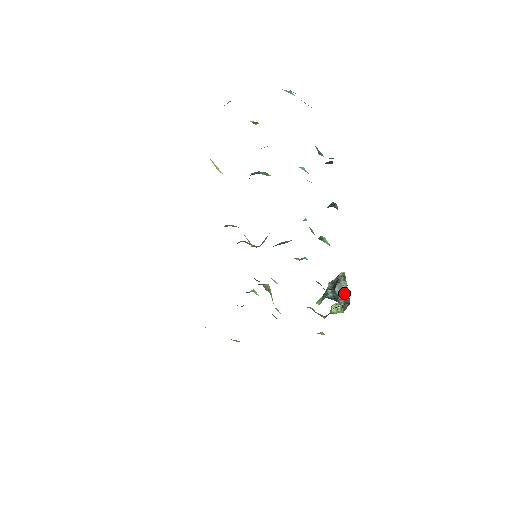
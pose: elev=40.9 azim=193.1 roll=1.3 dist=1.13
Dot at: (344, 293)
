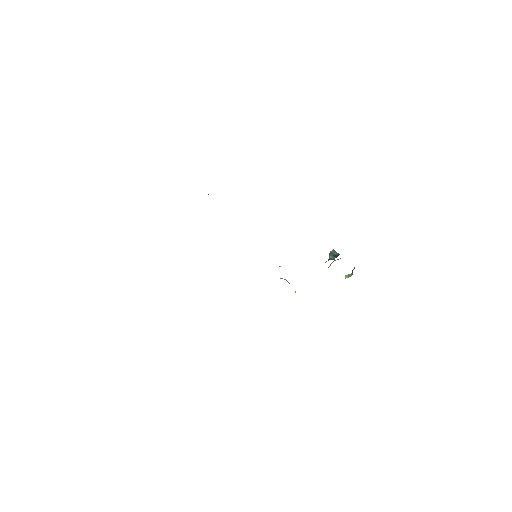
Dot at: (336, 255)
